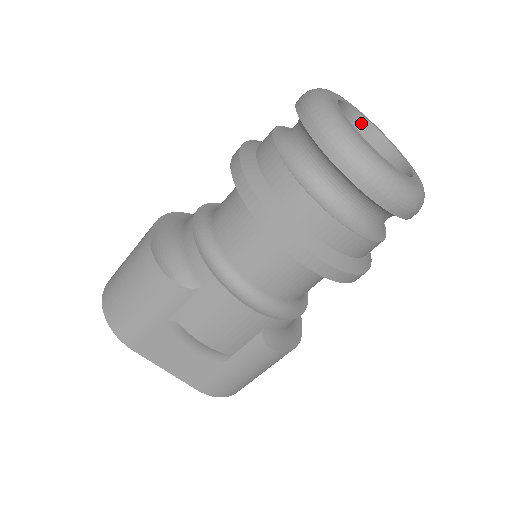
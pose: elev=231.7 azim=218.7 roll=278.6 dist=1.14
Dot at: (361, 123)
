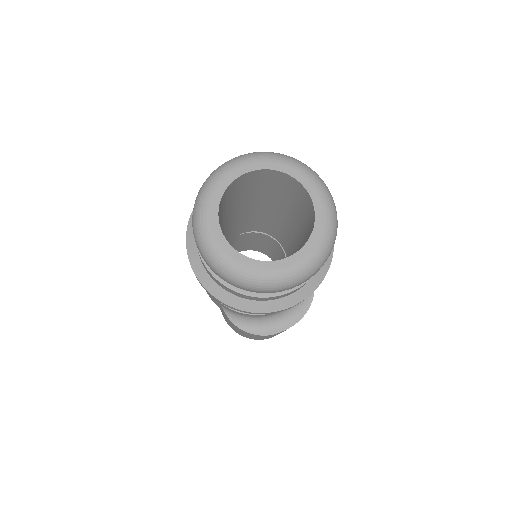
Dot at: (305, 192)
